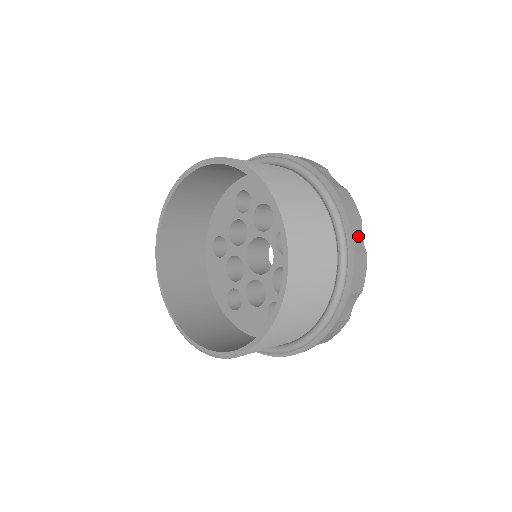
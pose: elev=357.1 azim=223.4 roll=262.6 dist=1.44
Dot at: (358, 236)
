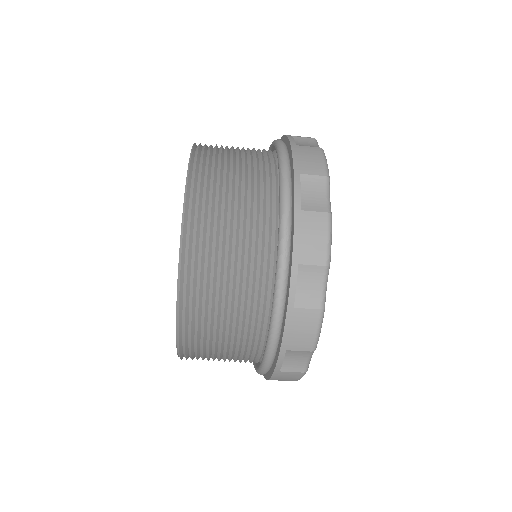
Dot at: occluded
